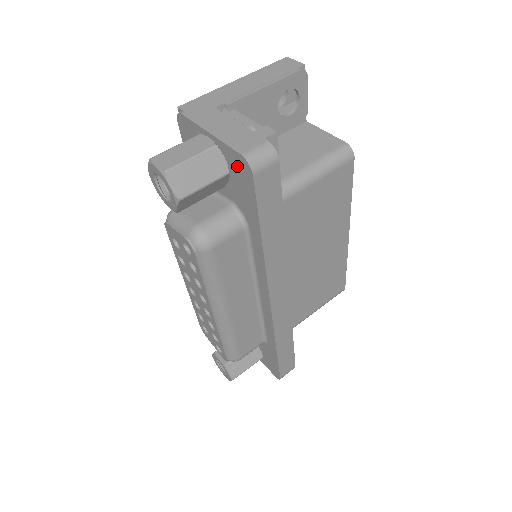
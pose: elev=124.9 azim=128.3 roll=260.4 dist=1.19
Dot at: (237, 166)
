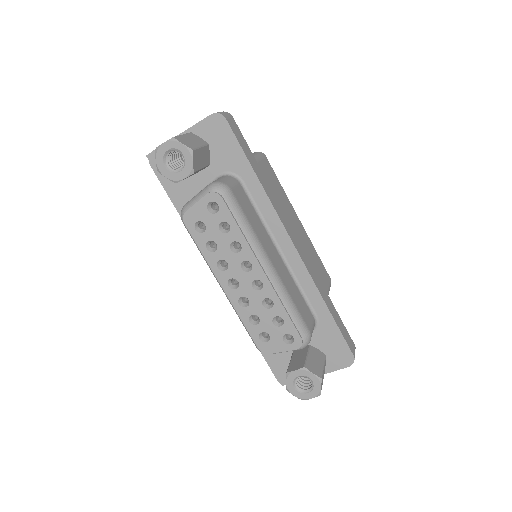
Dot at: (212, 130)
